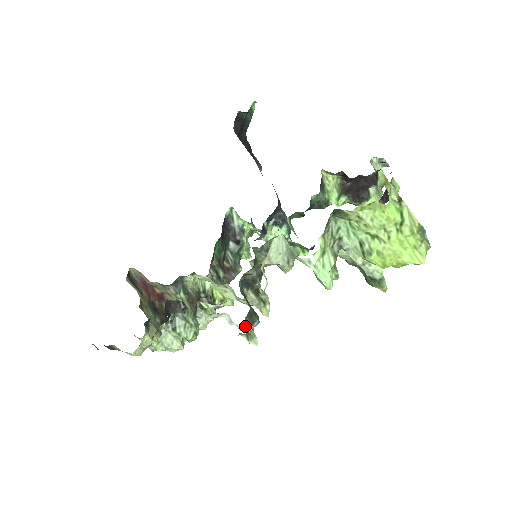
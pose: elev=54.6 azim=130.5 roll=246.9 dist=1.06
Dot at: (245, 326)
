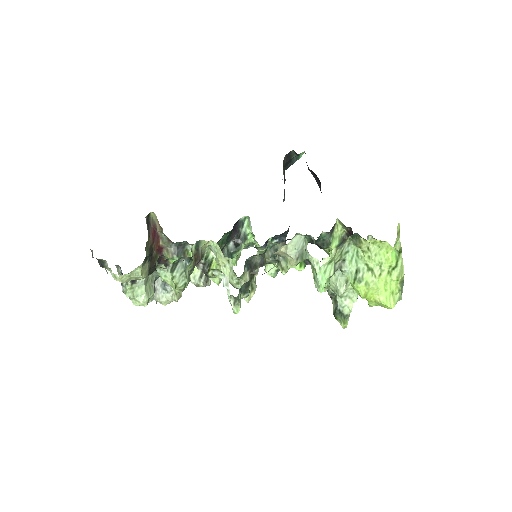
Dot at: (239, 291)
